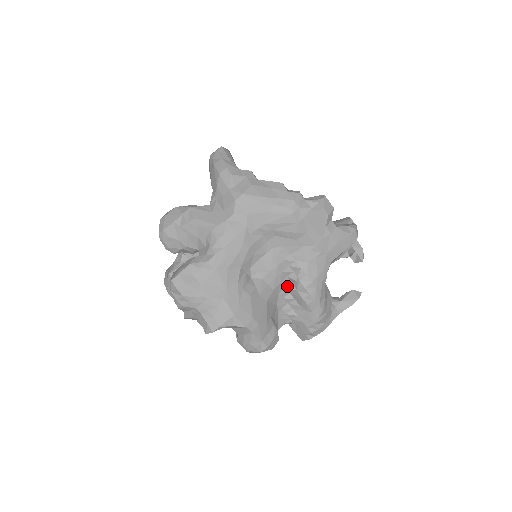
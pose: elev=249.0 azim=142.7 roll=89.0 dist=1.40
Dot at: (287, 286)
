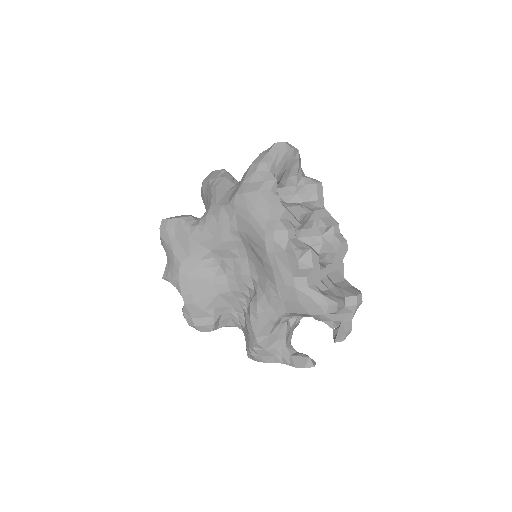
Dot at: (247, 299)
